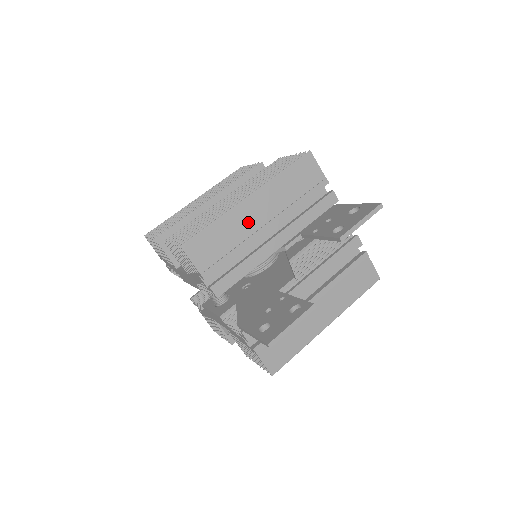
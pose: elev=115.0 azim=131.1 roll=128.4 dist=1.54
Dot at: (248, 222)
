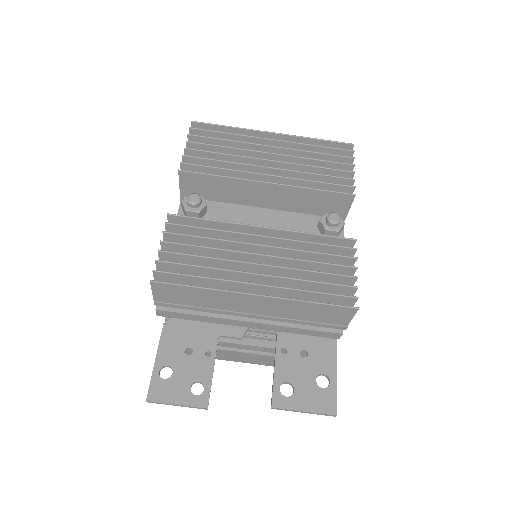
Dot at: (234, 304)
